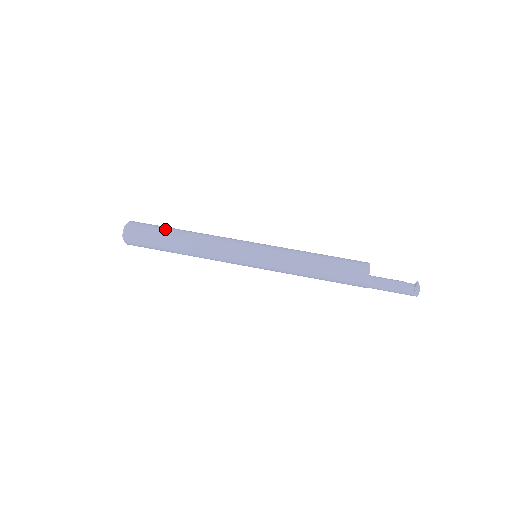
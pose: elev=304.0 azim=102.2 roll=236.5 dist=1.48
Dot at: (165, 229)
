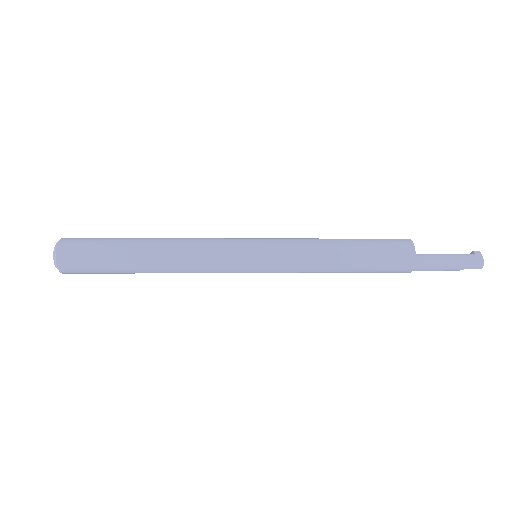
Dot at: occluded
